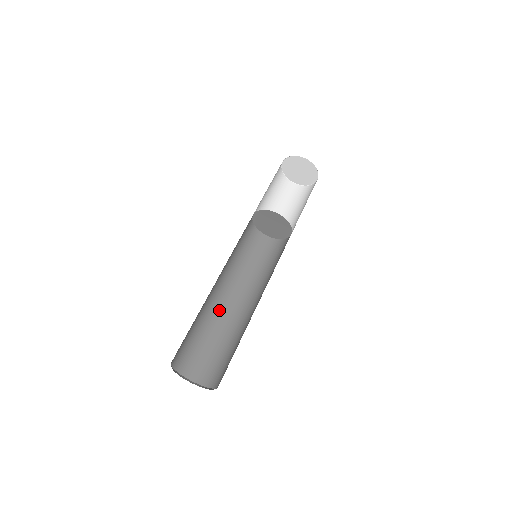
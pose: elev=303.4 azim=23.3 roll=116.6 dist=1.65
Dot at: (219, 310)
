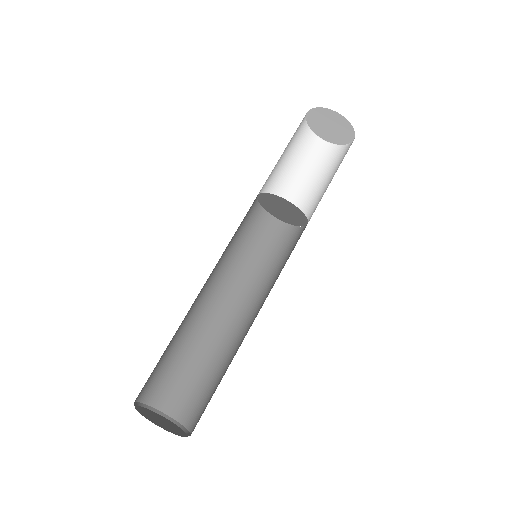
Dot at: (199, 319)
